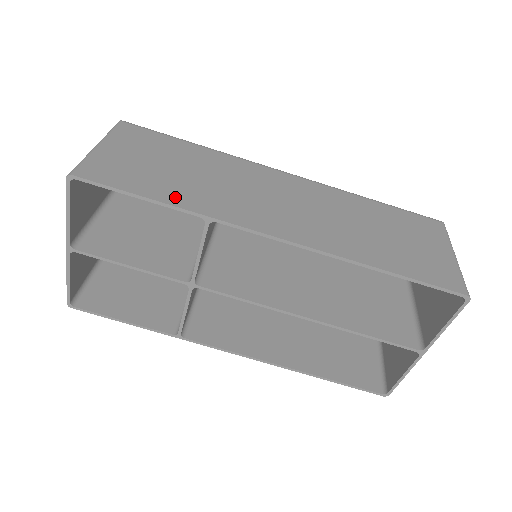
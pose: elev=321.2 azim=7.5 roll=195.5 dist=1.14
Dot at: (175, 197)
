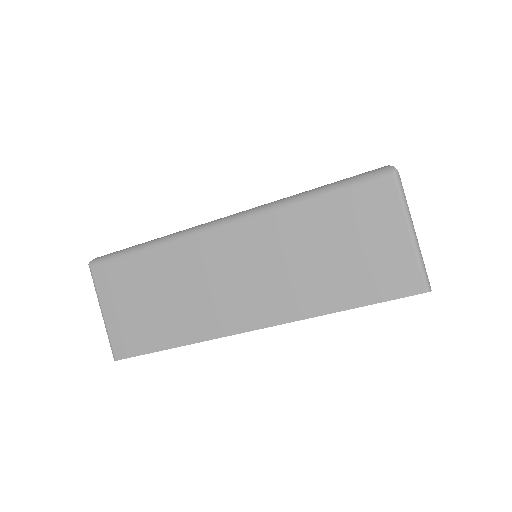
Dot at: (174, 336)
